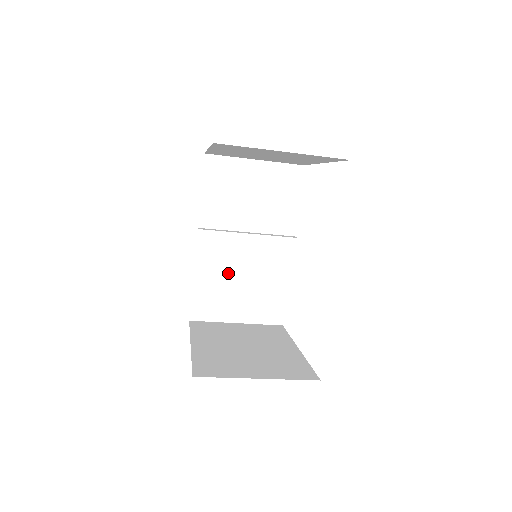
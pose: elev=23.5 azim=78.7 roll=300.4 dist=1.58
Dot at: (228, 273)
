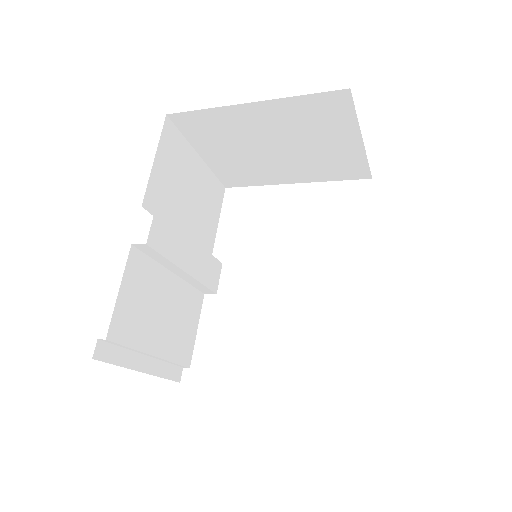
Dot at: (156, 288)
